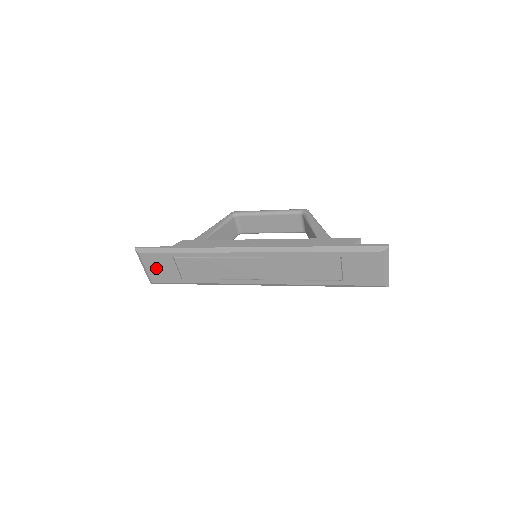
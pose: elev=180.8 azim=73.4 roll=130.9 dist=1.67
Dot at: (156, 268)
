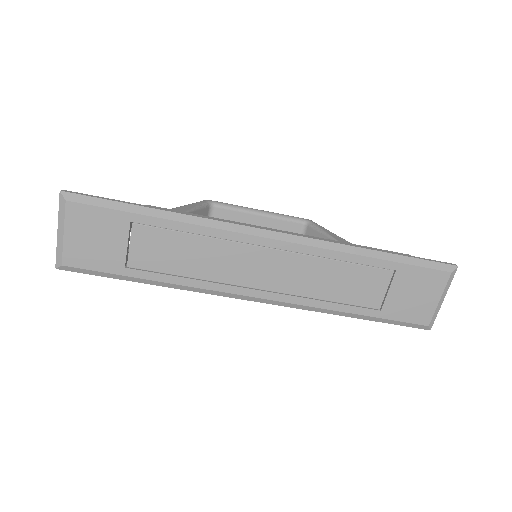
Dot at: (86, 237)
